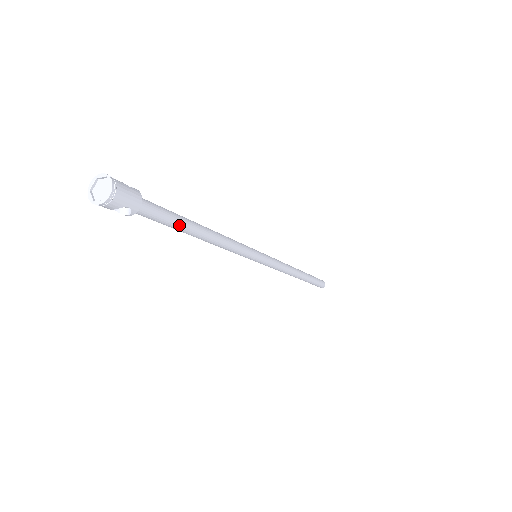
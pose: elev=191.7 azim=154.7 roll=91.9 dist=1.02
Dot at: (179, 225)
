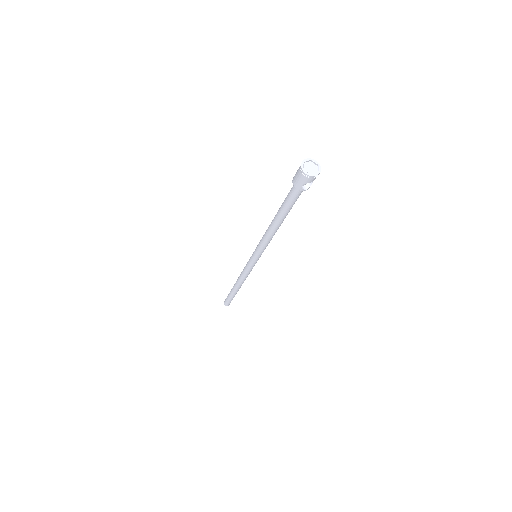
Dot at: (291, 208)
